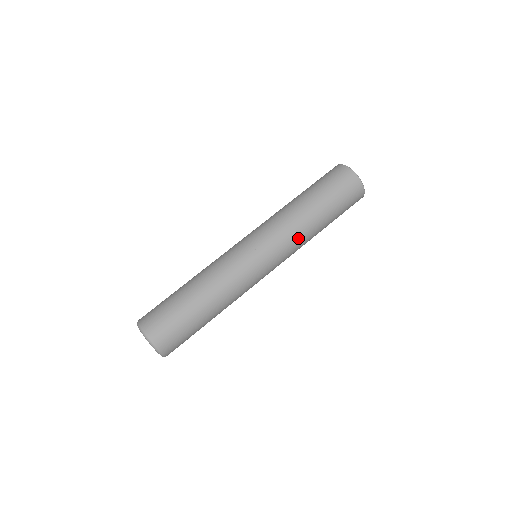
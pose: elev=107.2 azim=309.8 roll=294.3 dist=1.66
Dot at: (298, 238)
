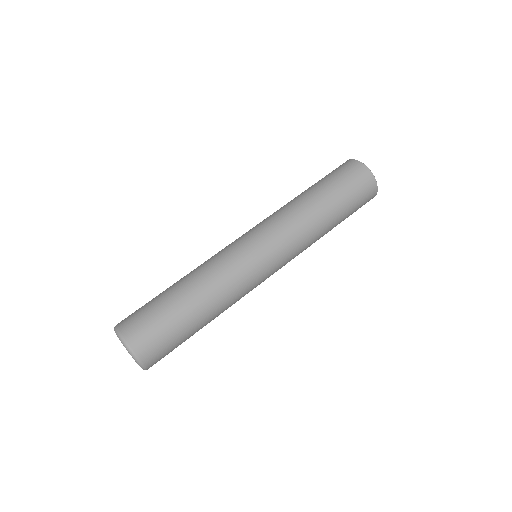
Dot at: (303, 233)
